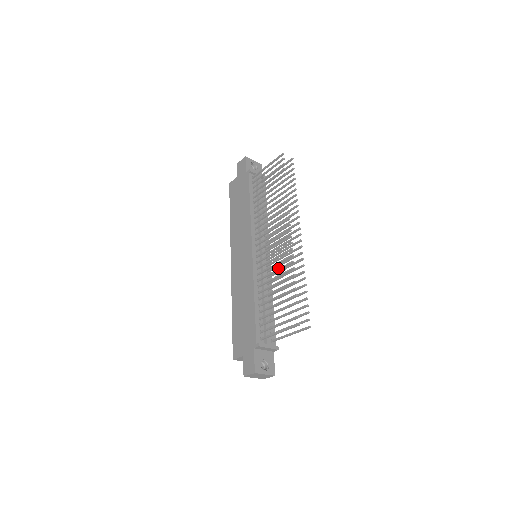
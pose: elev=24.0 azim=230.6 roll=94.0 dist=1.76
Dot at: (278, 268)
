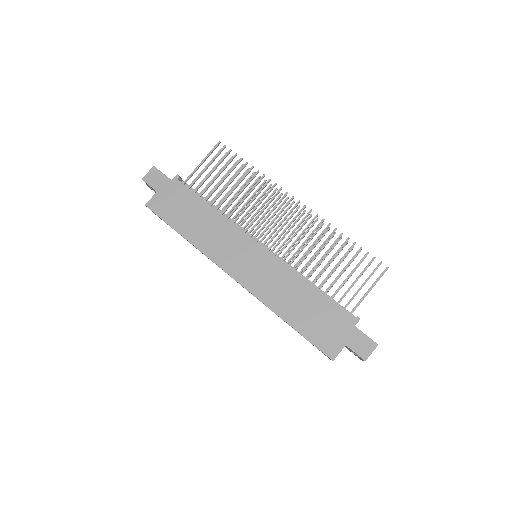
Dot at: (314, 241)
